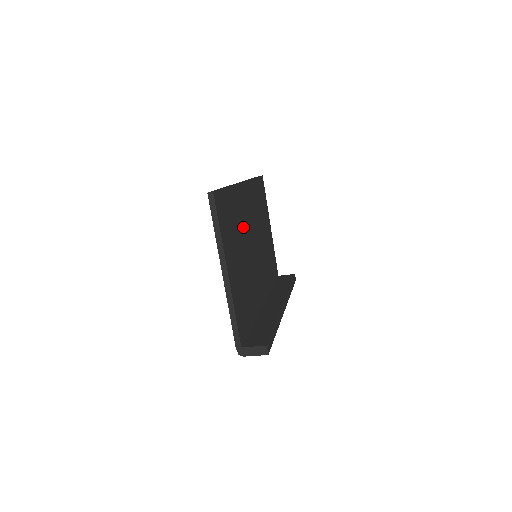
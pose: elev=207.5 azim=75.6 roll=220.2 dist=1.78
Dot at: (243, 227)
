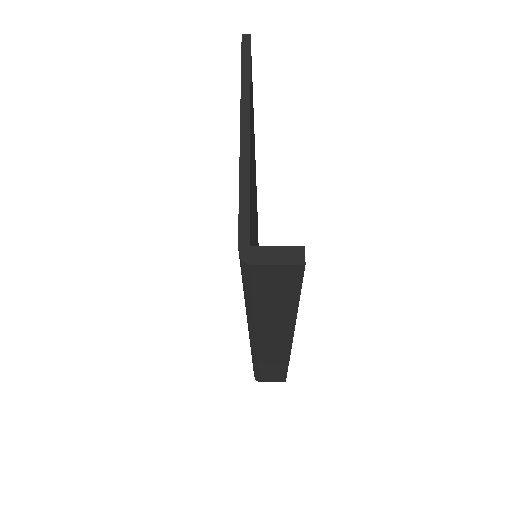
Dot at: (254, 183)
